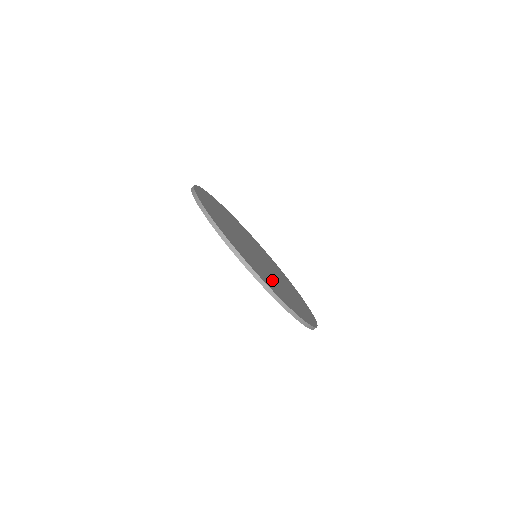
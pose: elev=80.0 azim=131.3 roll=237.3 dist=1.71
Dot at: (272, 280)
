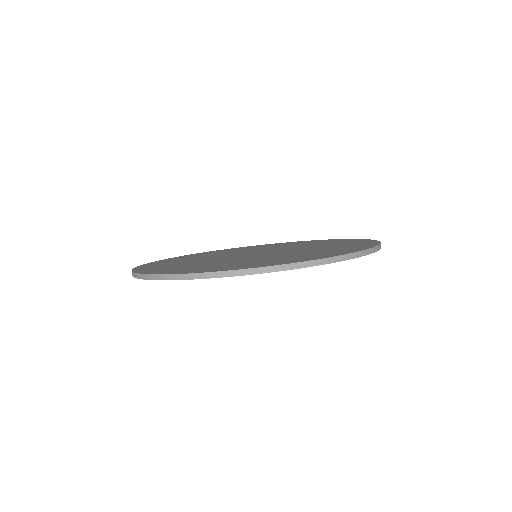
Dot at: occluded
